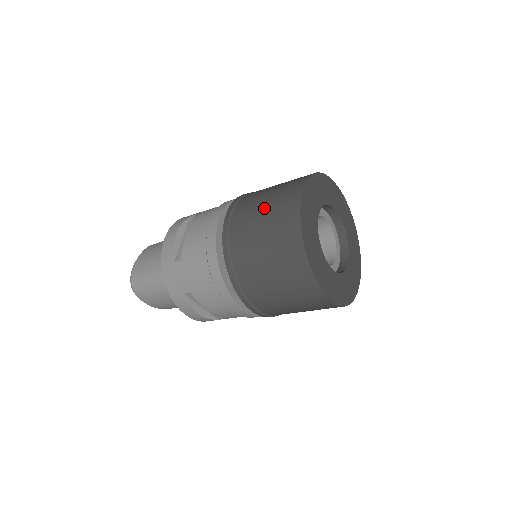
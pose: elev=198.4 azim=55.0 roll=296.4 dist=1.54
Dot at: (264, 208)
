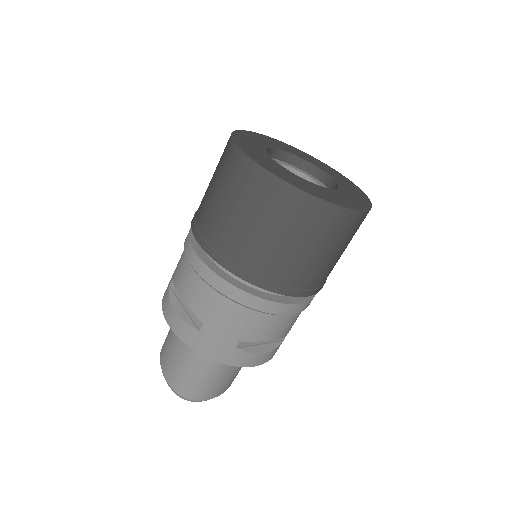
Dot at: (225, 200)
